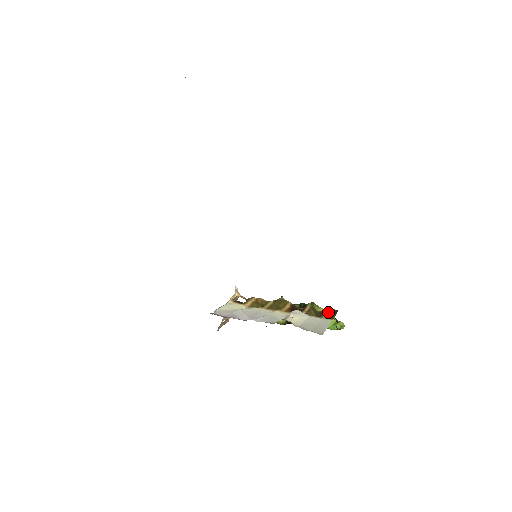
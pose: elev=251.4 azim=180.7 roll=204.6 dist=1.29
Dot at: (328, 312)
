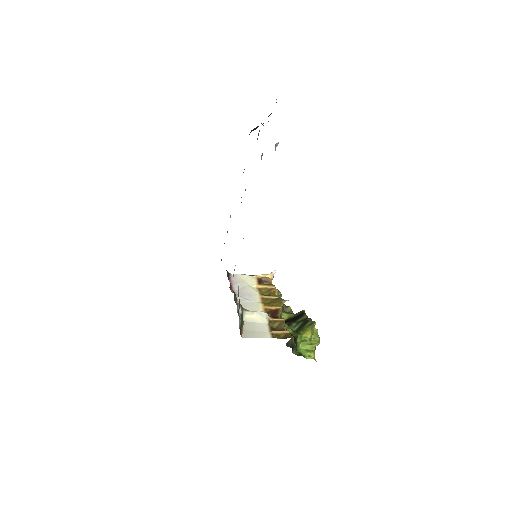
Dot at: (282, 333)
